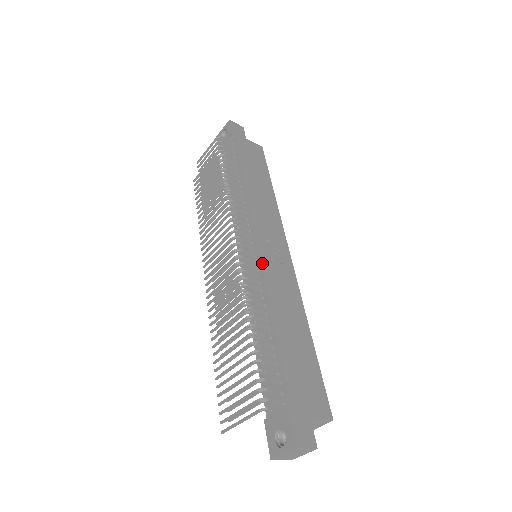
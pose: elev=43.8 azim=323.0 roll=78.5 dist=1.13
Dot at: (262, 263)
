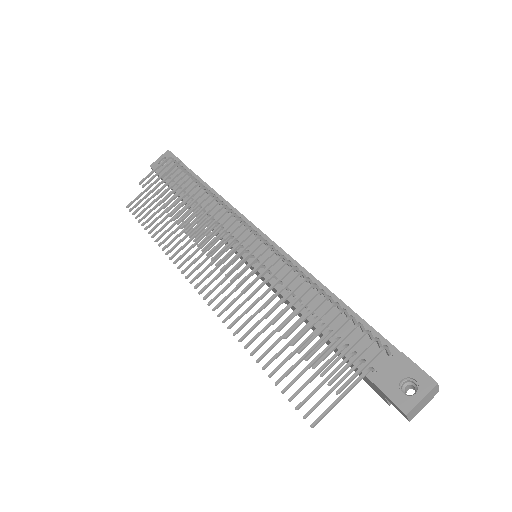
Dot at: (283, 250)
